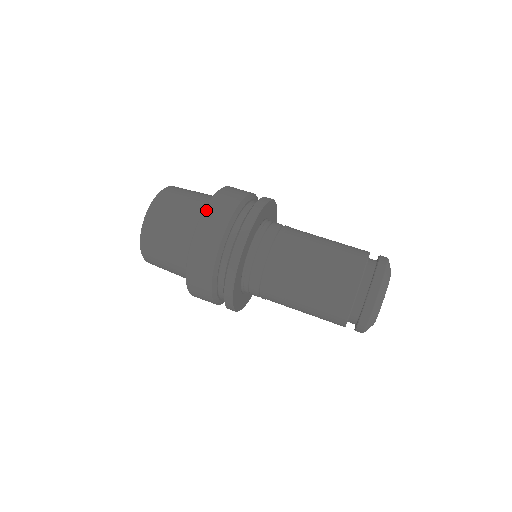
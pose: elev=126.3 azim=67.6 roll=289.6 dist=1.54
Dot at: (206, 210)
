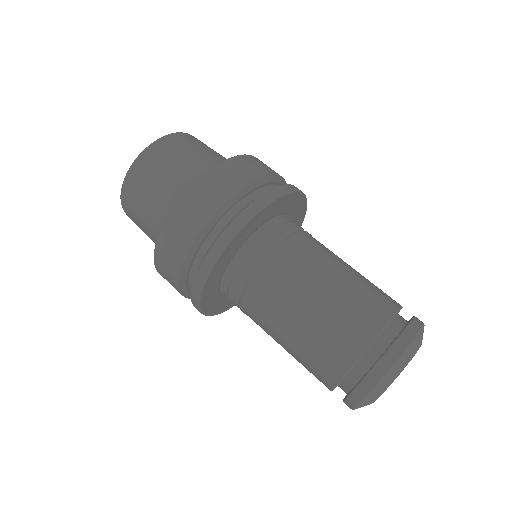
Dot at: (247, 155)
